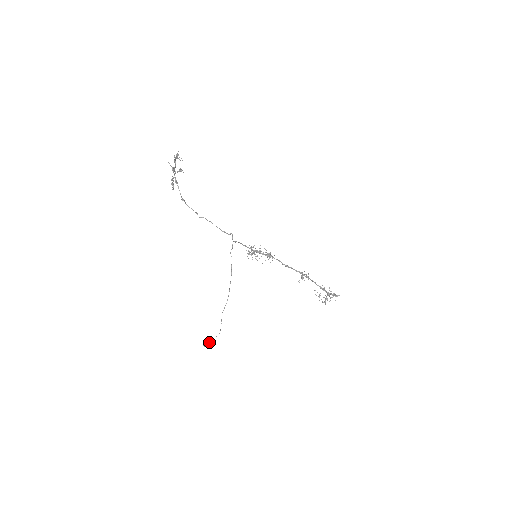
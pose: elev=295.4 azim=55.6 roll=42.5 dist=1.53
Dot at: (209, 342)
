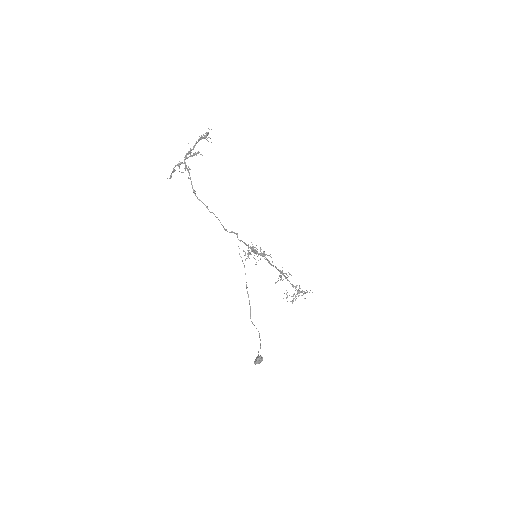
Dot at: (262, 357)
